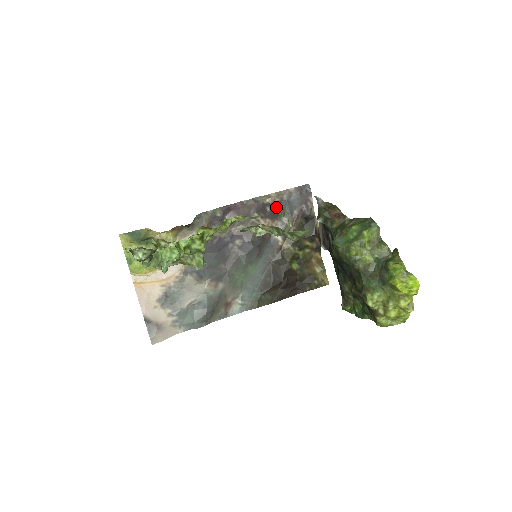
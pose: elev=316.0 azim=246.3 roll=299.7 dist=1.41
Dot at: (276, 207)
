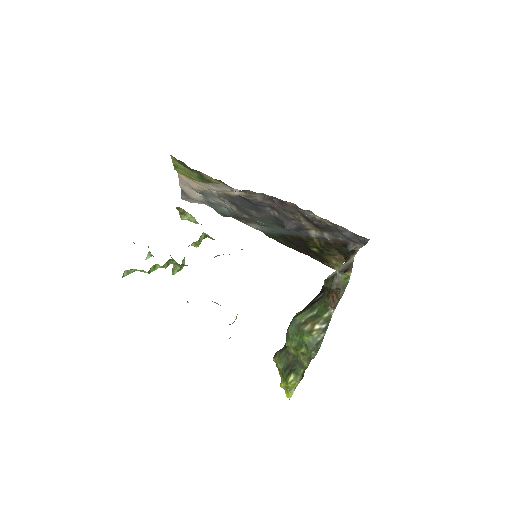
Dot at: (324, 226)
